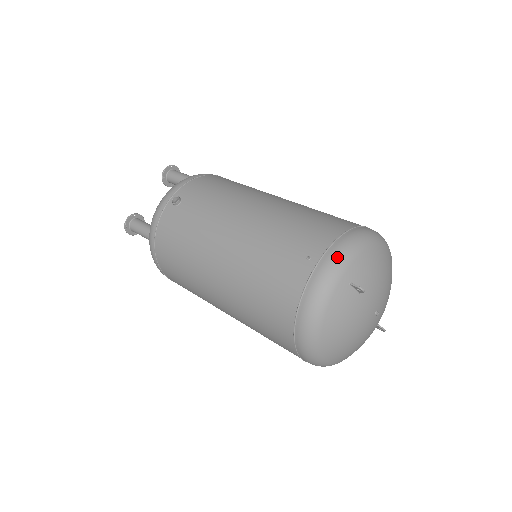
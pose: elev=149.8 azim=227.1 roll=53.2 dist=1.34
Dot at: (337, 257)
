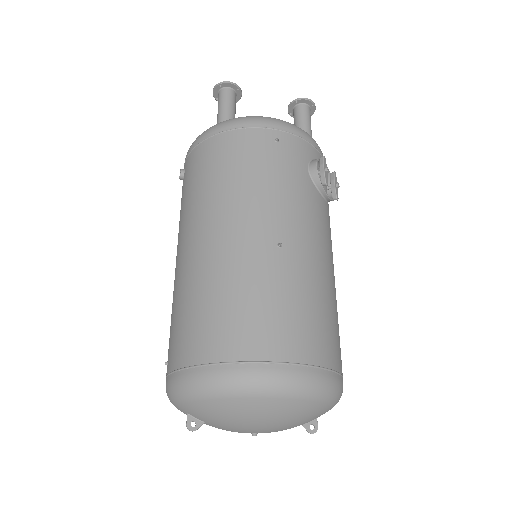
Dot at: (170, 389)
